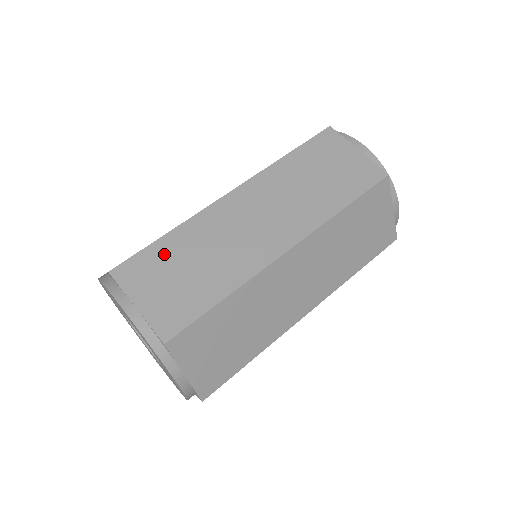
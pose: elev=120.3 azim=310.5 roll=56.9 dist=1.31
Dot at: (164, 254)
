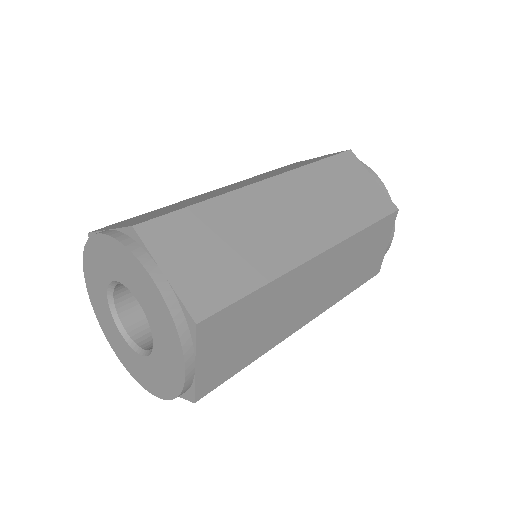
Dot at: (197, 224)
